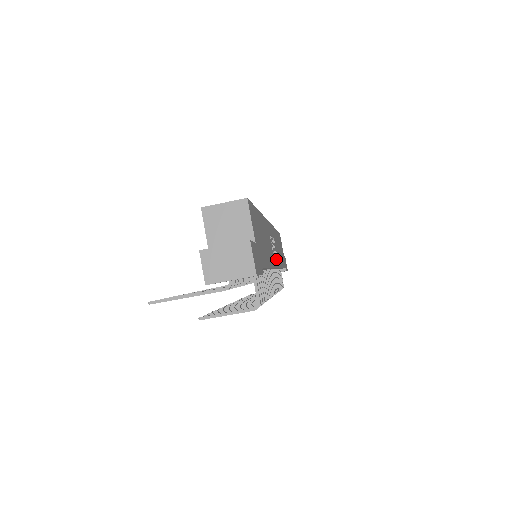
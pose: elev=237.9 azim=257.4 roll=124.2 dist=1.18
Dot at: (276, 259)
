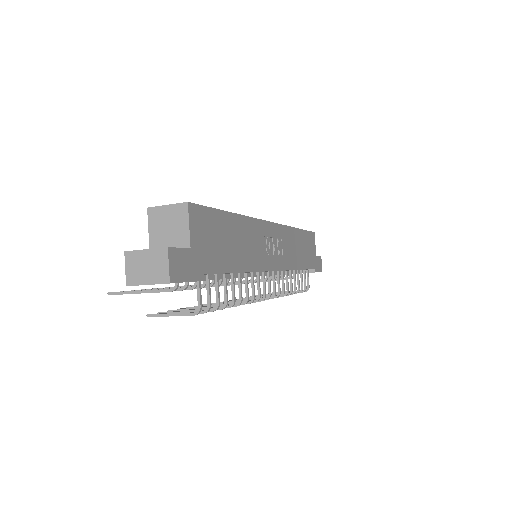
Dot at: (276, 261)
